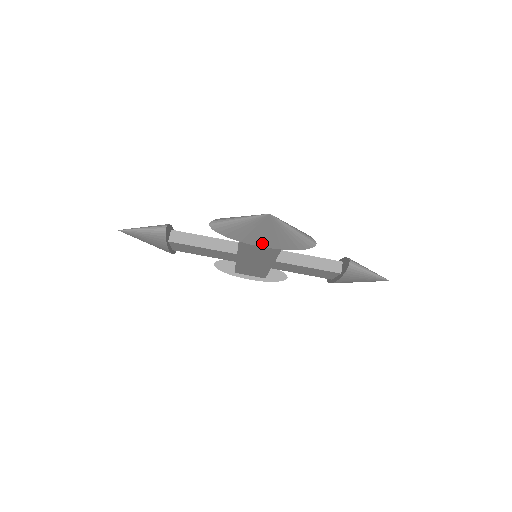
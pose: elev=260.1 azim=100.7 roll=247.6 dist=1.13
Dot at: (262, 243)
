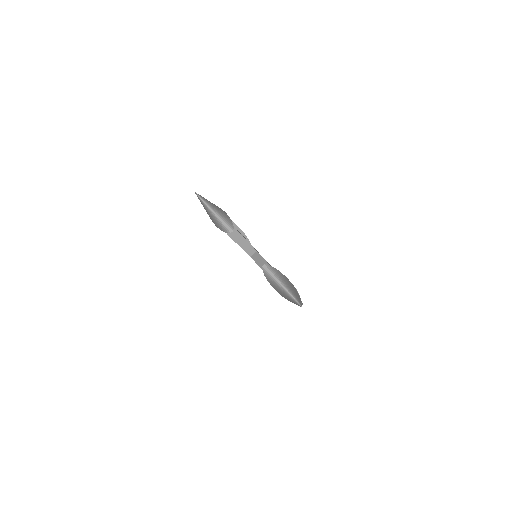
Dot at: (279, 292)
